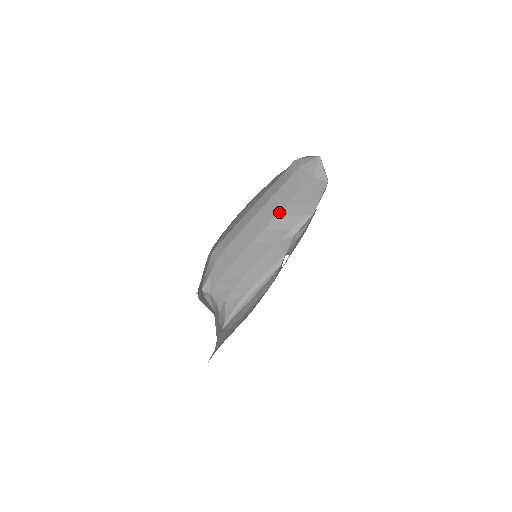
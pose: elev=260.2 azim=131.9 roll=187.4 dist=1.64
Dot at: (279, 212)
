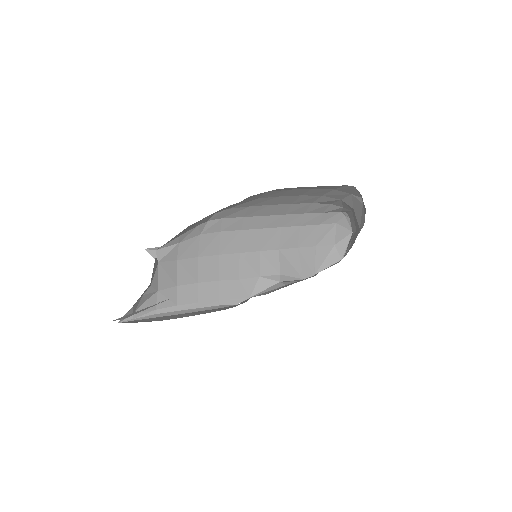
Dot at: (286, 248)
